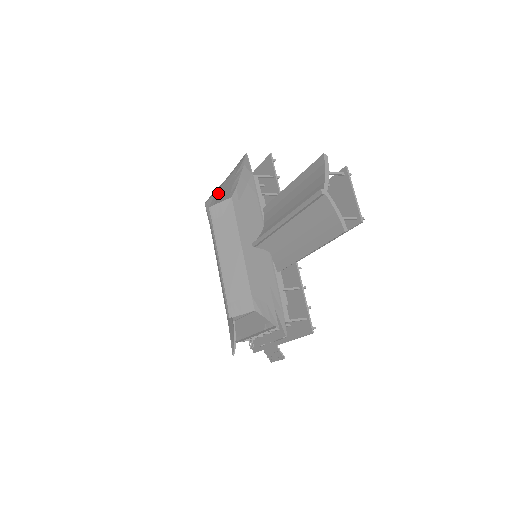
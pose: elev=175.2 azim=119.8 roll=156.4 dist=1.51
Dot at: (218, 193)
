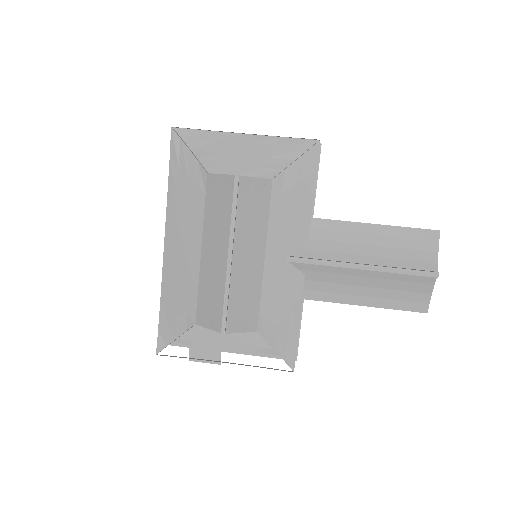
Dot at: (218, 138)
